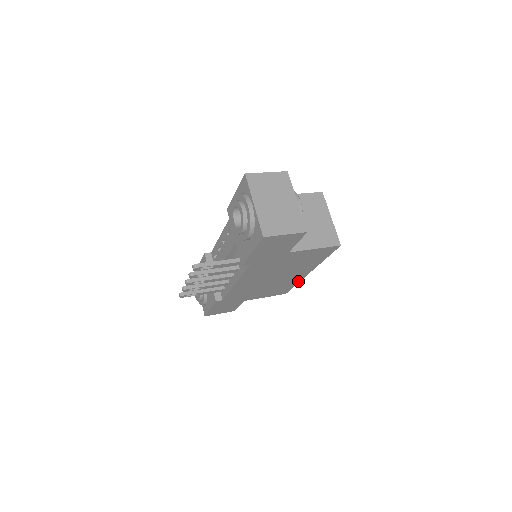
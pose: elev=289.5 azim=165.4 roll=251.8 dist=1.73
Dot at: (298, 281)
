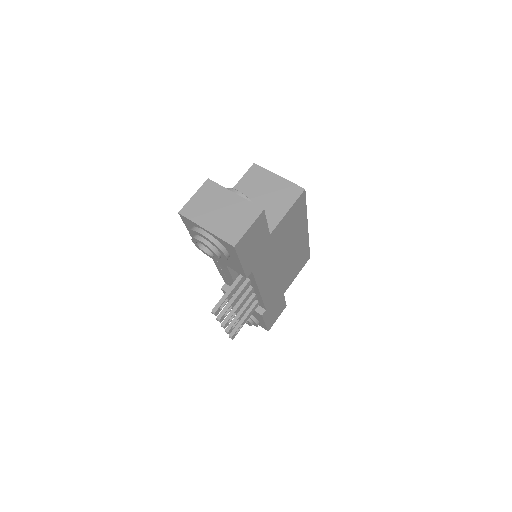
Dot at: (307, 242)
